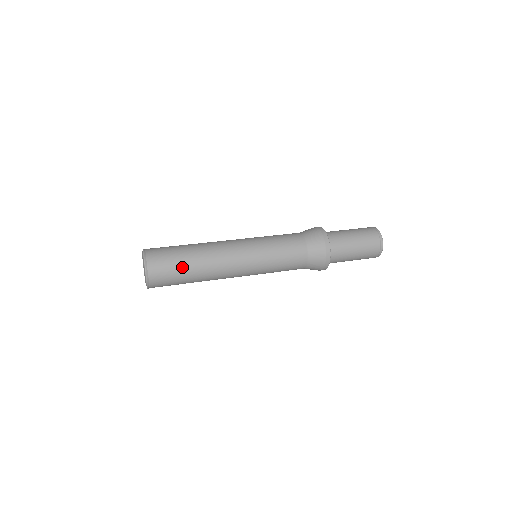
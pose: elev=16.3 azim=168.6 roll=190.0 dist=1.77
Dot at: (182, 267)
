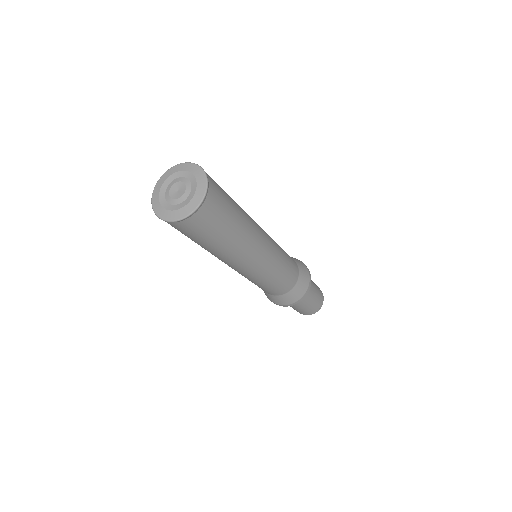
Dot at: (227, 228)
